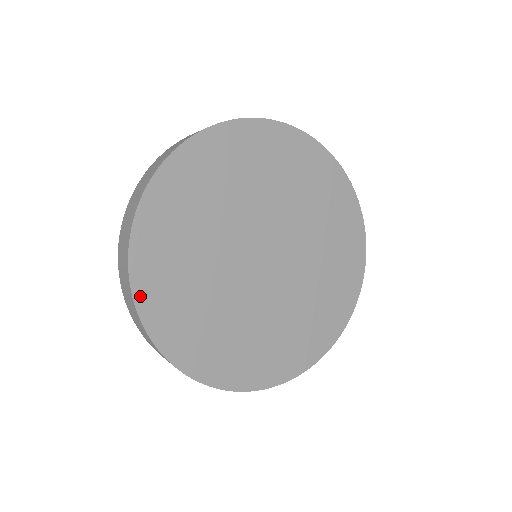
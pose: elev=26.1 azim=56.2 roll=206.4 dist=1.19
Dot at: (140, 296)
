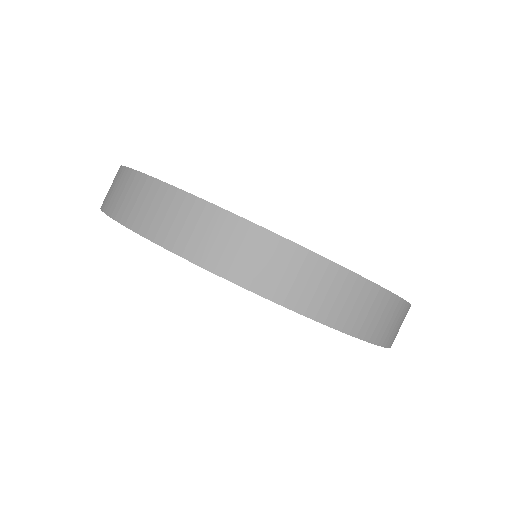
Dot at: occluded
